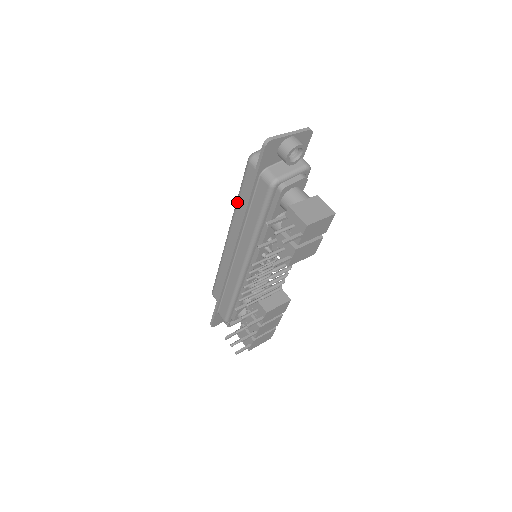
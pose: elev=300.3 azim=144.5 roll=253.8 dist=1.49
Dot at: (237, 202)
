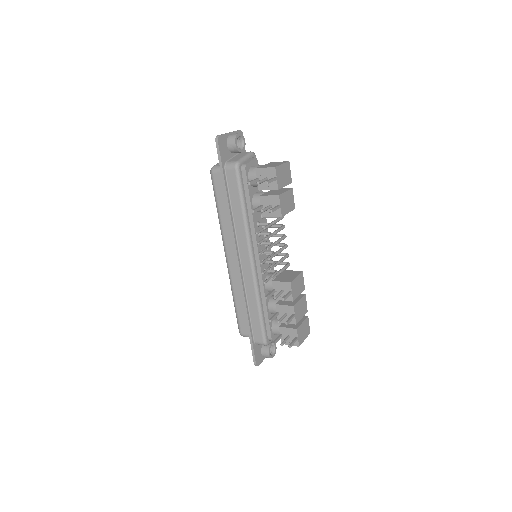
Dot at: (219, 216)
